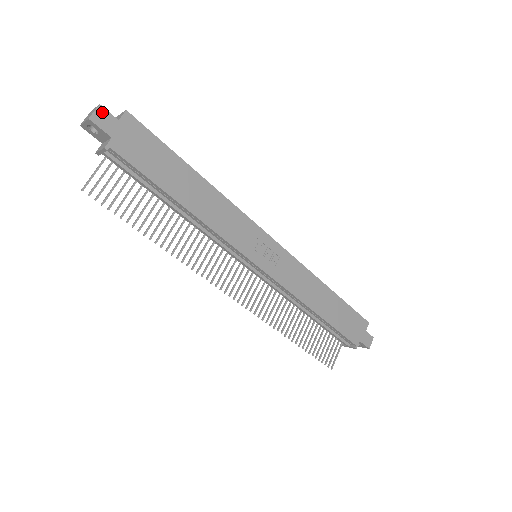
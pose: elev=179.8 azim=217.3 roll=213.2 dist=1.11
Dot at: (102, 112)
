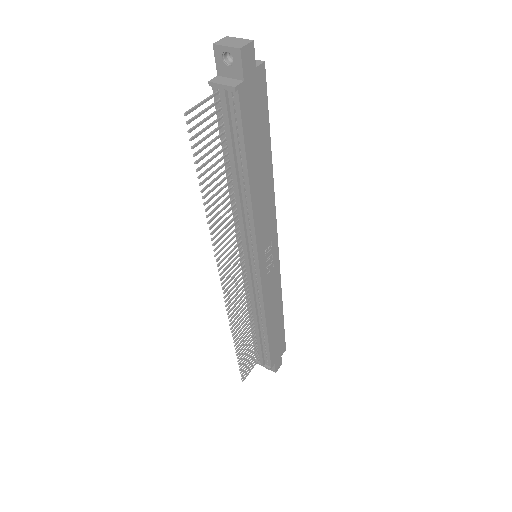
Dot at: (251, 49)
